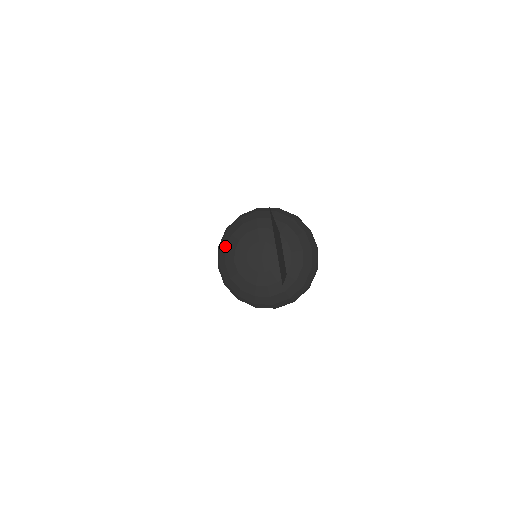
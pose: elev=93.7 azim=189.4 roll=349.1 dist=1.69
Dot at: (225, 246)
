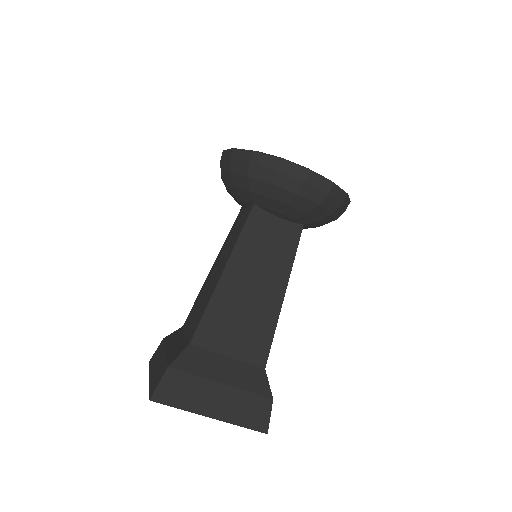
Dot at: occluded
